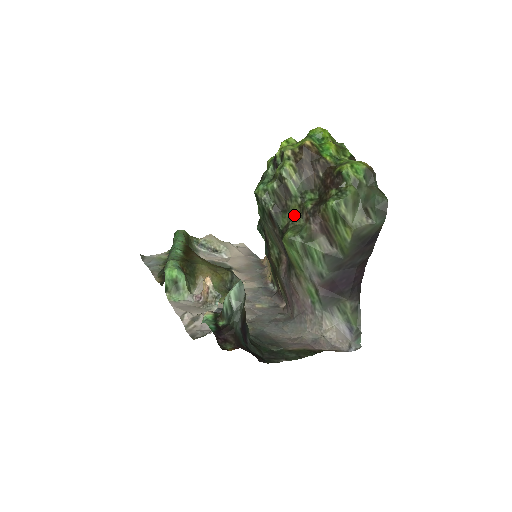
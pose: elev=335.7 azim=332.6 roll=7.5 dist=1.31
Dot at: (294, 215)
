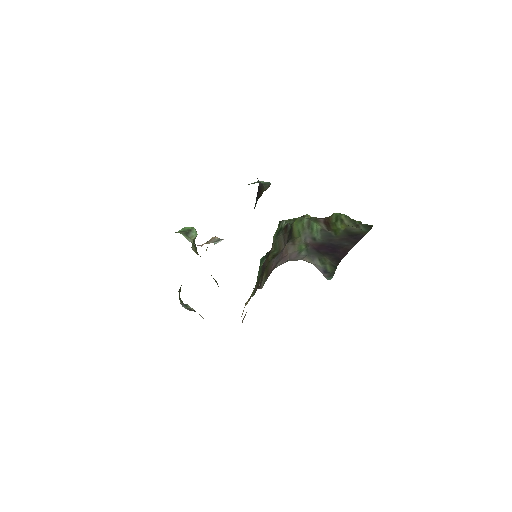
Dot at: occluded
